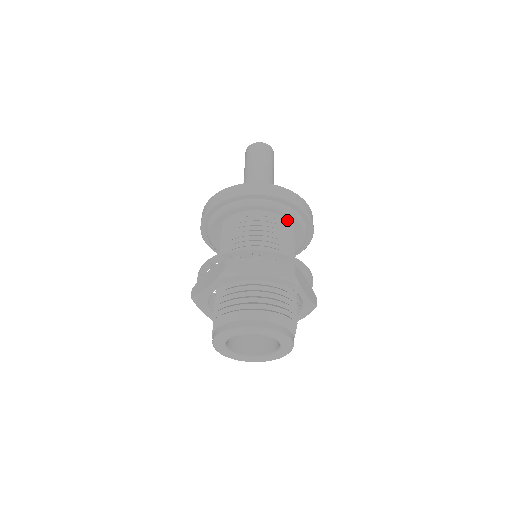
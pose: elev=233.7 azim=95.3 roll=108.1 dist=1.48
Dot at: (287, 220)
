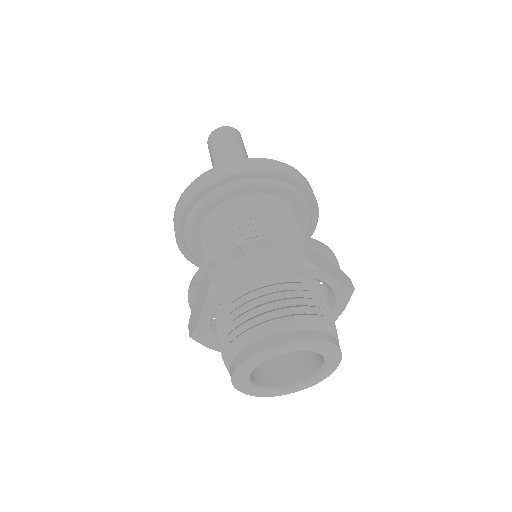
Dot at: (276, 196)
